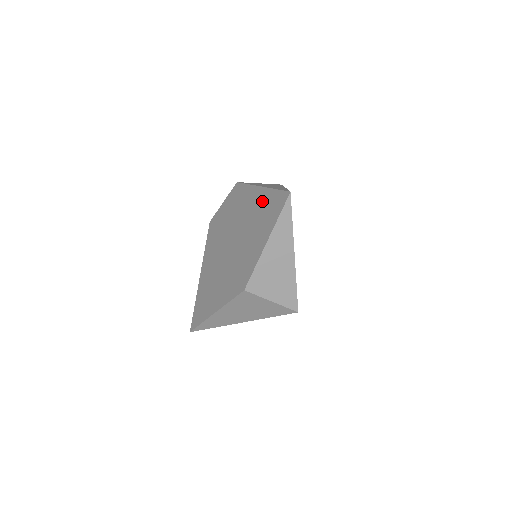
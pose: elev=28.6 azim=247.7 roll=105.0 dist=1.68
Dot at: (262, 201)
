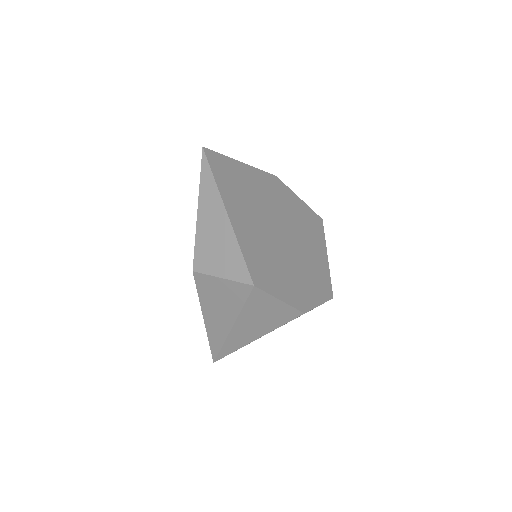
Dot at: occluded
